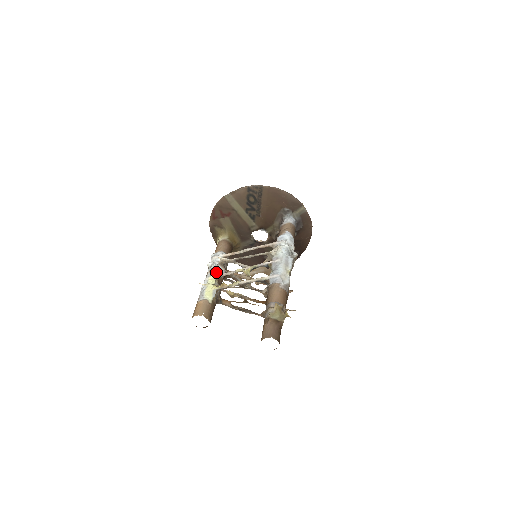
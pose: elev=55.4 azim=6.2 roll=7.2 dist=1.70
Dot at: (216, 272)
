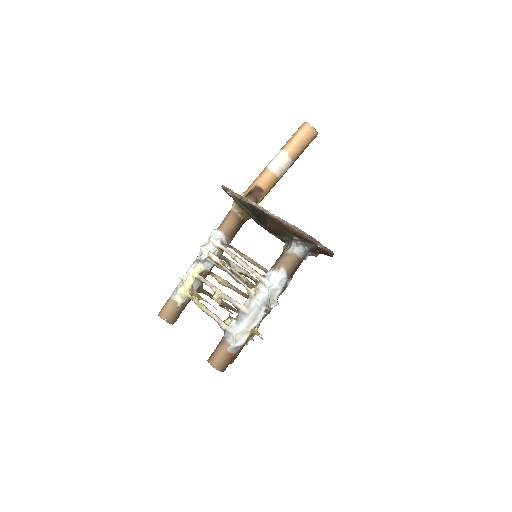
Dot at: (202, 265)
